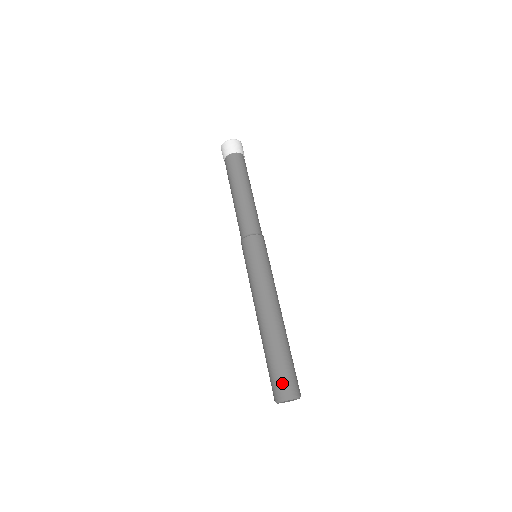
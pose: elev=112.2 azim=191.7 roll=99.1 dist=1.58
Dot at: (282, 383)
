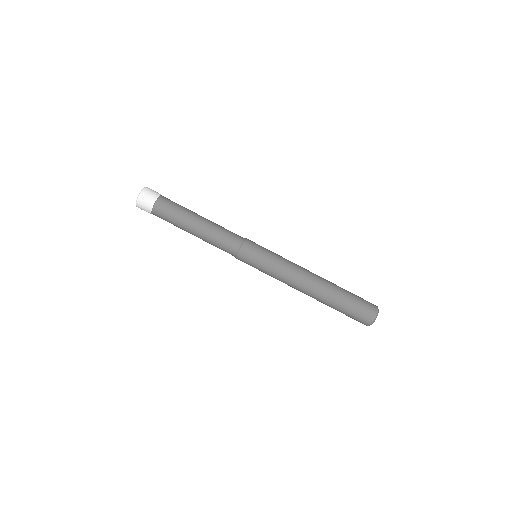
Dot at: (364, 312)
